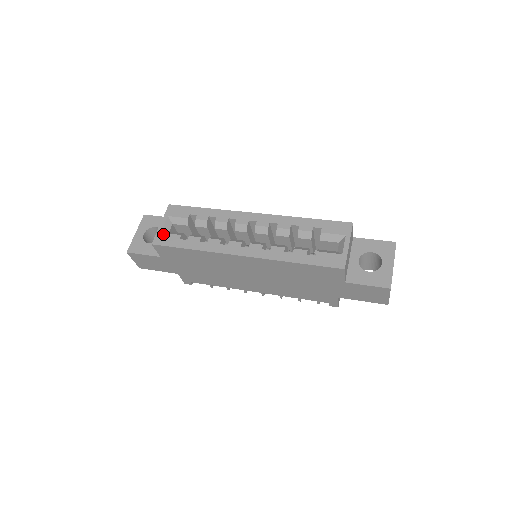
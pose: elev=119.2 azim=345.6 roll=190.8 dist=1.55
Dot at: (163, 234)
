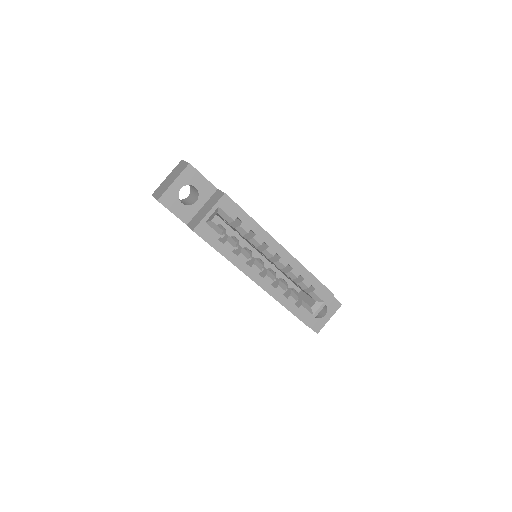
Dot at: (207, 226)
